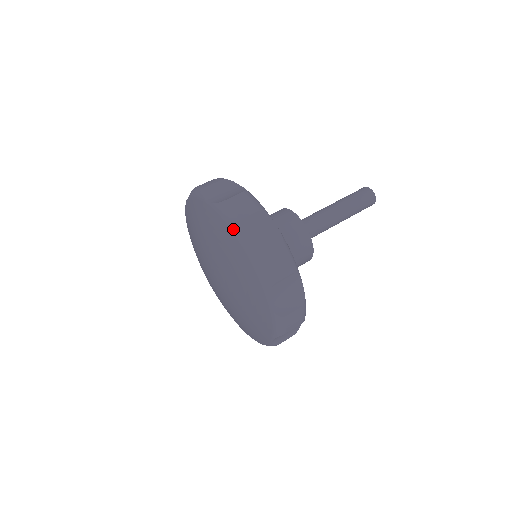
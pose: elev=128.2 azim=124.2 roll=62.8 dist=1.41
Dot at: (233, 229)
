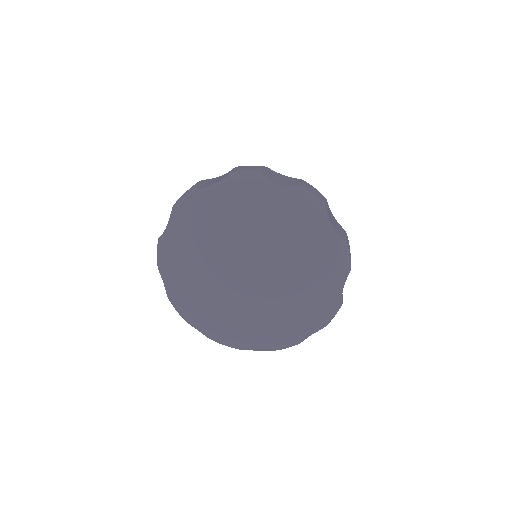
Dot at: (196, 192)
